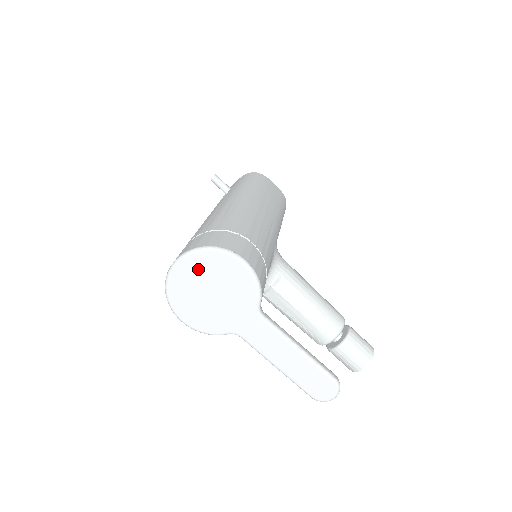
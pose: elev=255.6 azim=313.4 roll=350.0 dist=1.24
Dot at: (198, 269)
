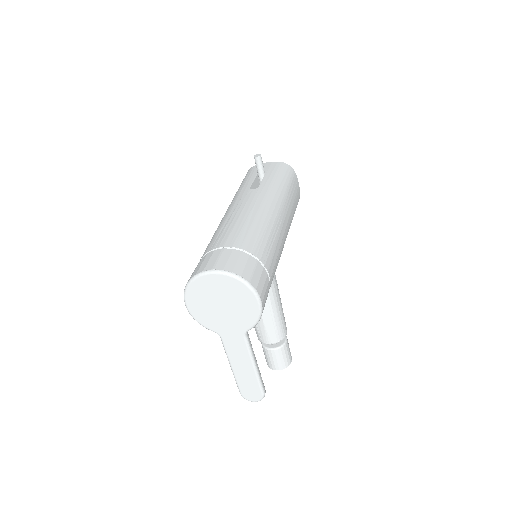
Dot at: (224, 286)
